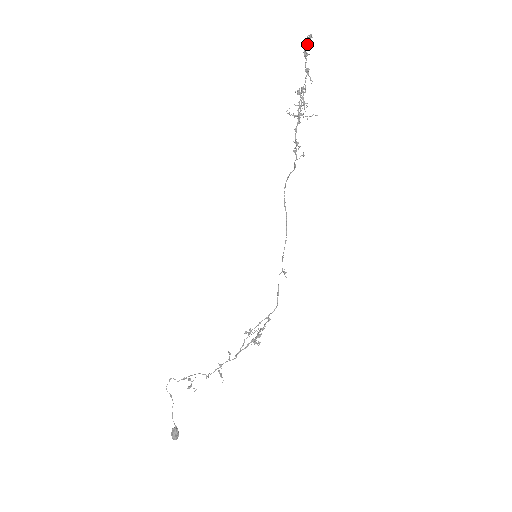
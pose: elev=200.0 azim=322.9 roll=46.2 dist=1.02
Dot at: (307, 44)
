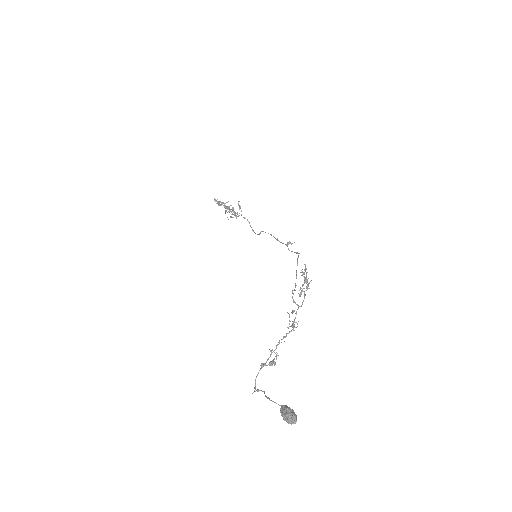
Dot at: (218, 203)
